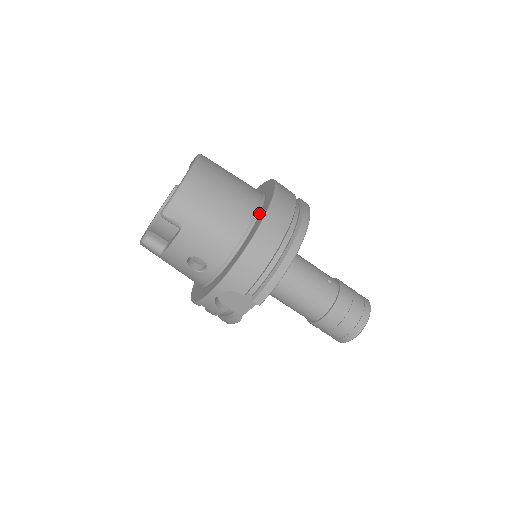
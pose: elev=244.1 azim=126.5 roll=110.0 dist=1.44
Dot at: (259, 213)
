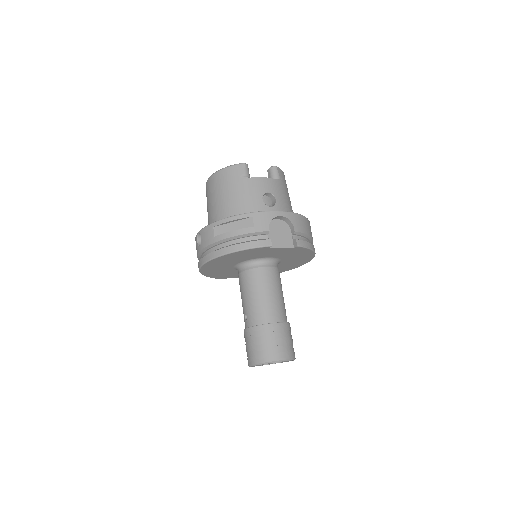
Dot at: occluded
